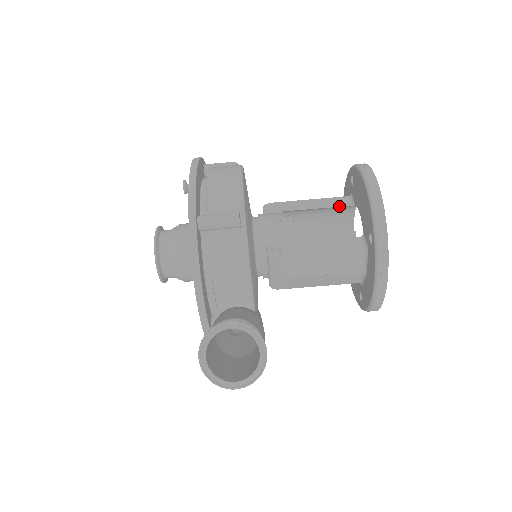
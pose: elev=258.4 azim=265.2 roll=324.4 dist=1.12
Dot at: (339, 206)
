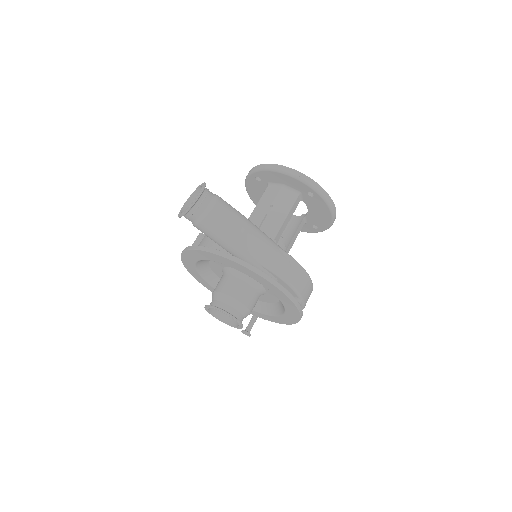
Dot at: occluded
